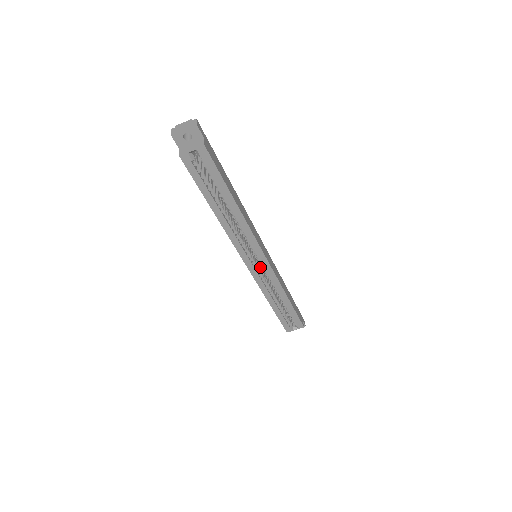
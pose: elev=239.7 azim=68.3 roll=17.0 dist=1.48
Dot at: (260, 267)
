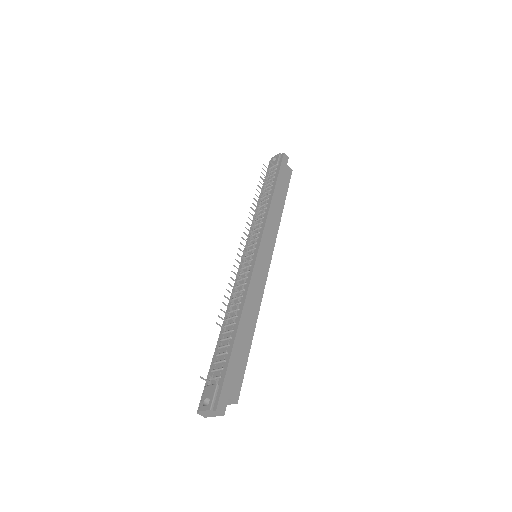
Dot at: occluded
